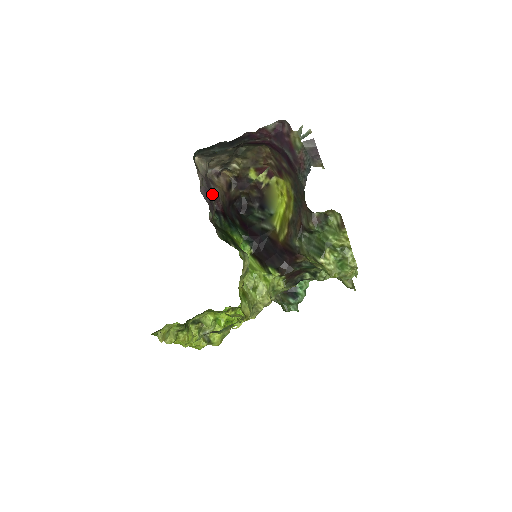
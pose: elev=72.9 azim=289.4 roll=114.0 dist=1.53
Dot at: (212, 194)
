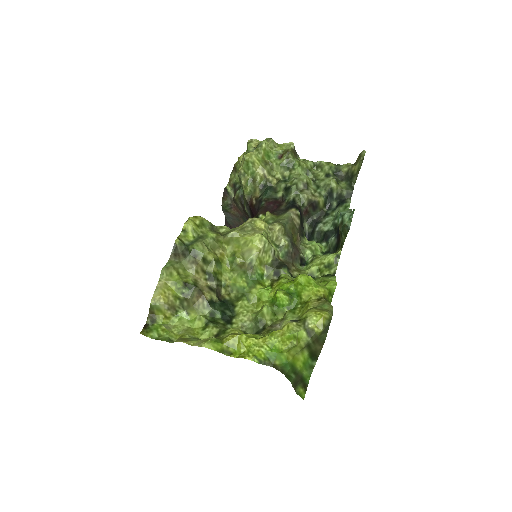
Dot at: occluded
